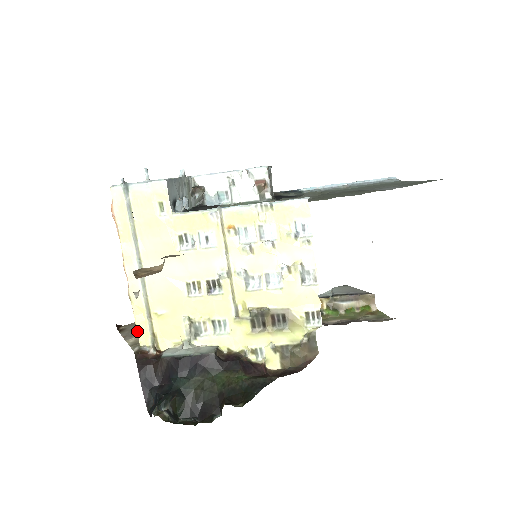
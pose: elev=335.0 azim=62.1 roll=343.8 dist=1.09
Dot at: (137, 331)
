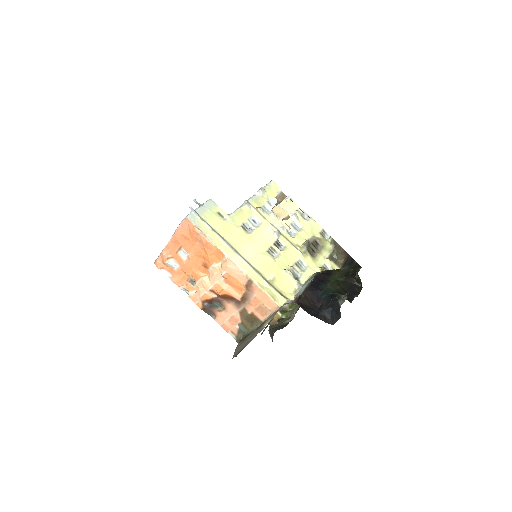
Dot at: (272, 298)
